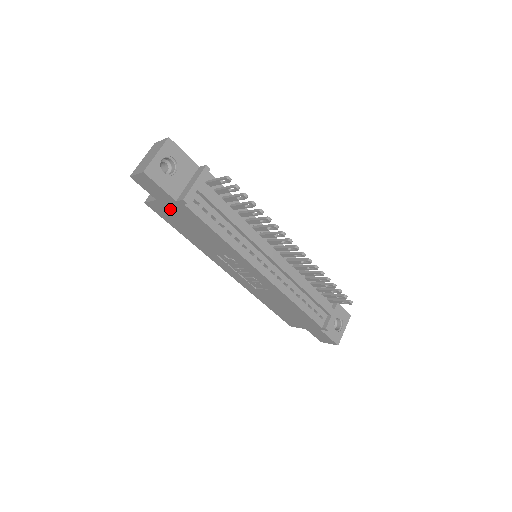
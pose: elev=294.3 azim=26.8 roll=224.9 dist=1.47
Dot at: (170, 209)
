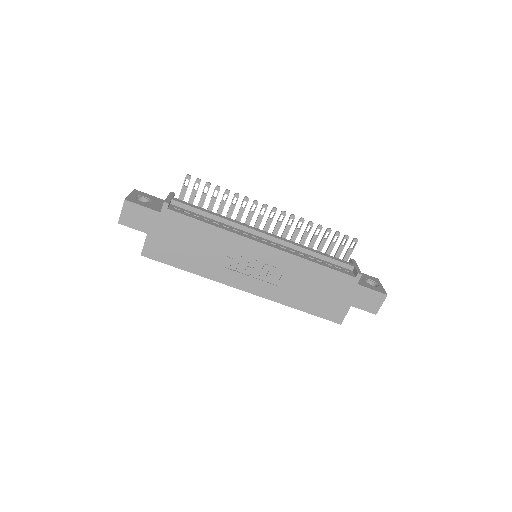
Dot at: (161, 234)
